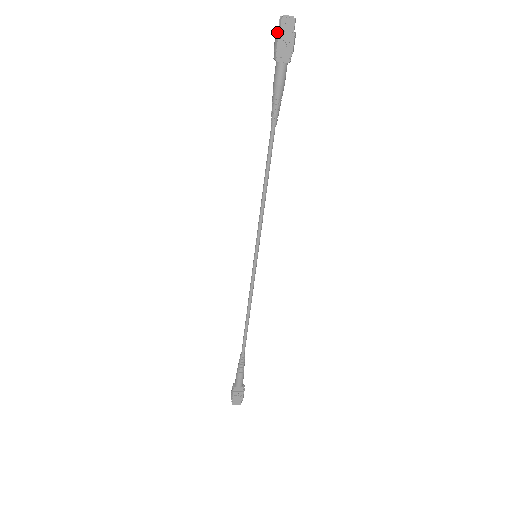
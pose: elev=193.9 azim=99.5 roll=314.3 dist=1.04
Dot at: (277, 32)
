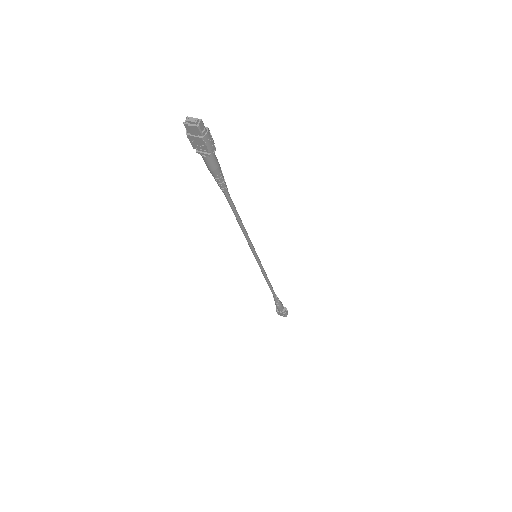
Dot at: (186, 133)
